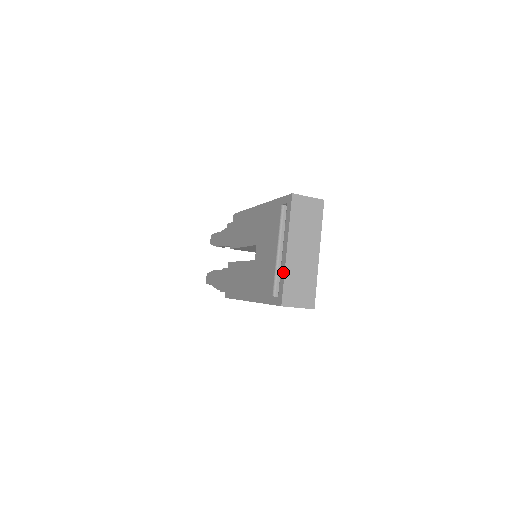
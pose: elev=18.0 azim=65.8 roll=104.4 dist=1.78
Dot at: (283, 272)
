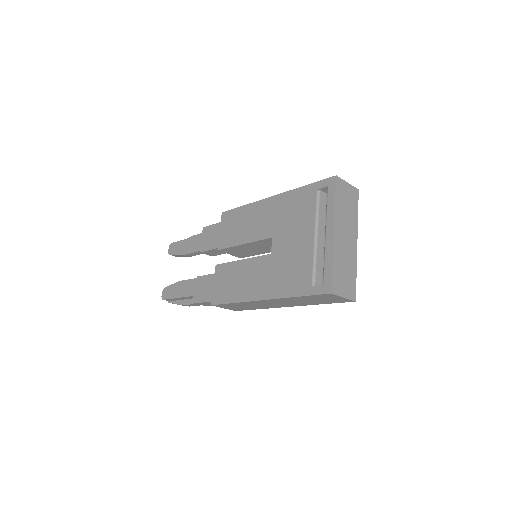
Dot at: (330, 256)
